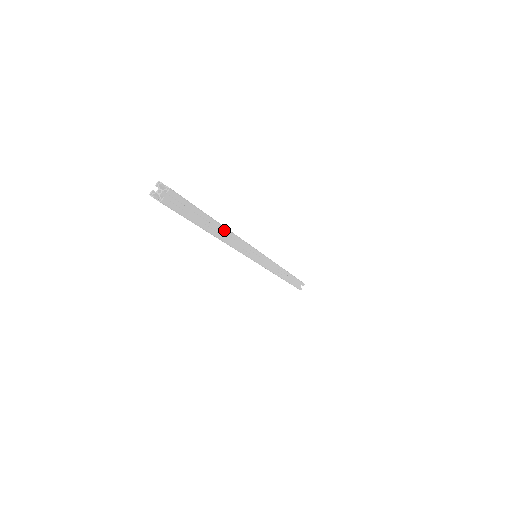
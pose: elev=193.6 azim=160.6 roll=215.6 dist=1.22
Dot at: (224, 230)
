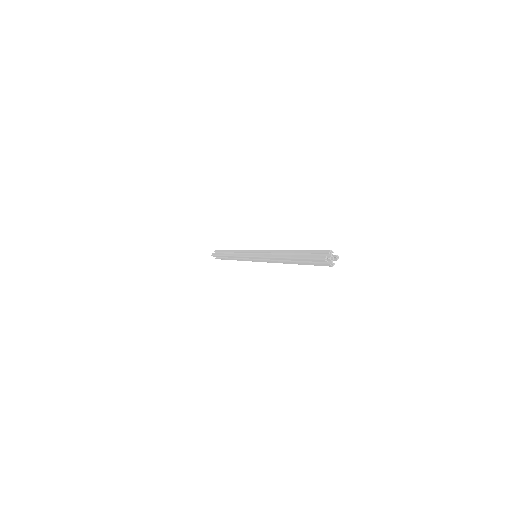
Dot at: occluded
